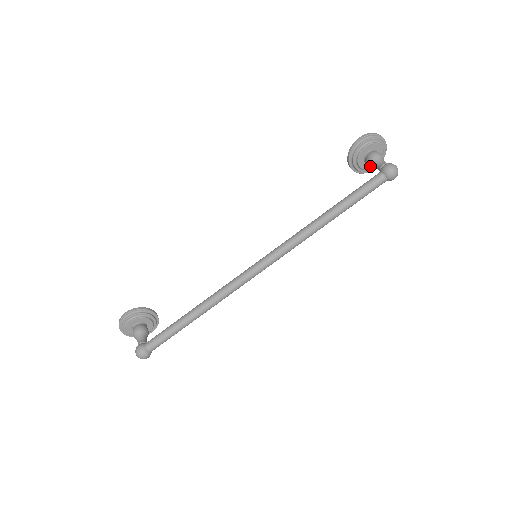
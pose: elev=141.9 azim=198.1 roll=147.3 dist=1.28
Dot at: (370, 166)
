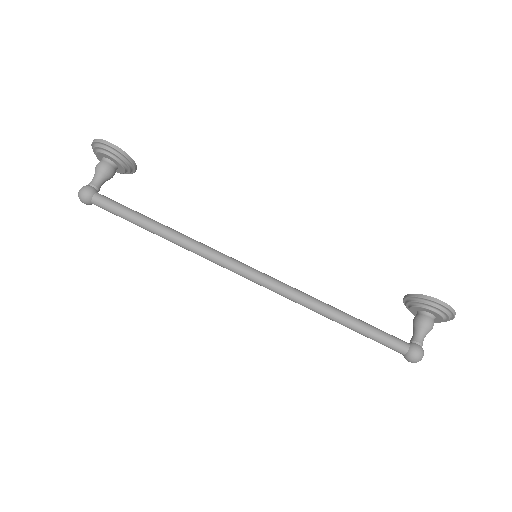
Dot at: (414, 323)
